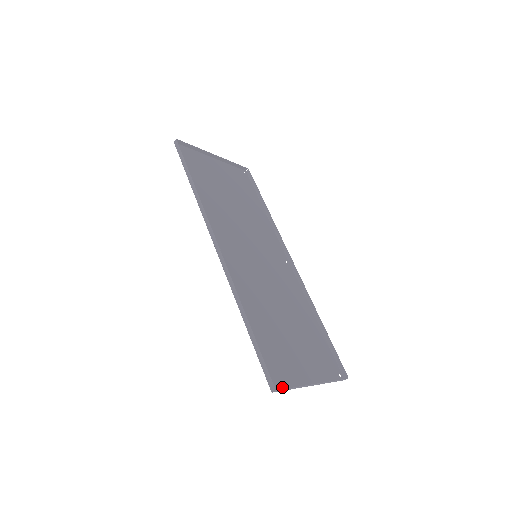
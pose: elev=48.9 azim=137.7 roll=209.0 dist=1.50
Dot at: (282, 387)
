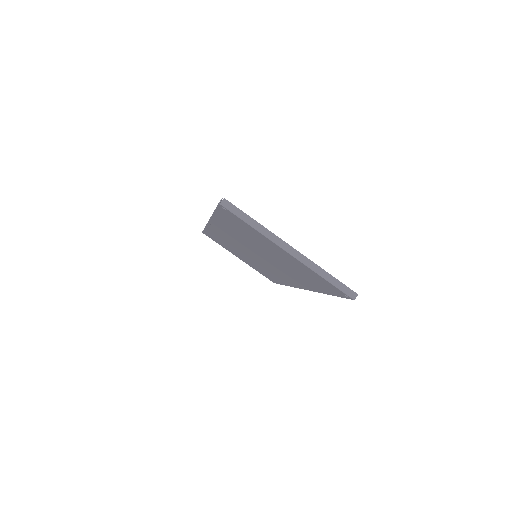
Dot at: (237, 216)
